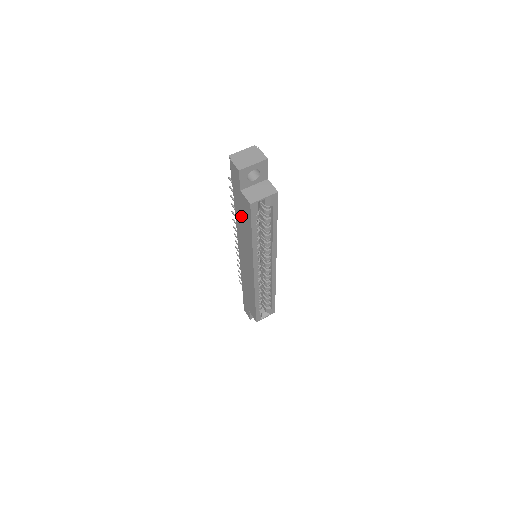
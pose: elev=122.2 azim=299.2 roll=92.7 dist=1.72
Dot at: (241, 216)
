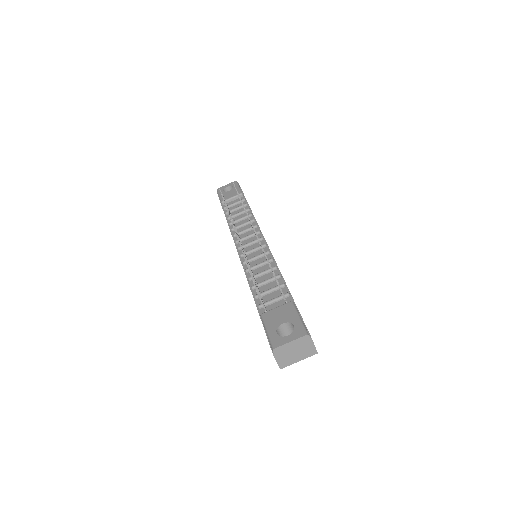
Dot at: occluded
